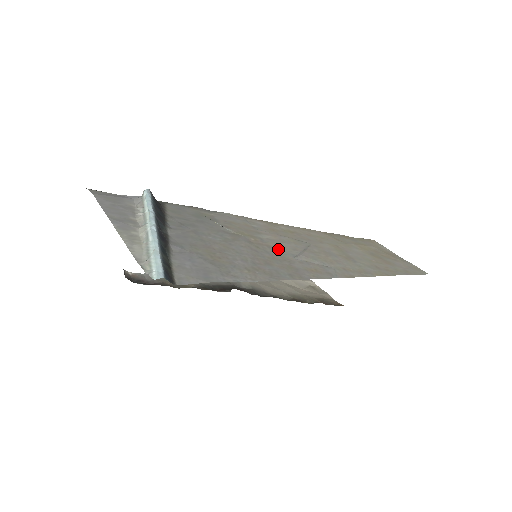
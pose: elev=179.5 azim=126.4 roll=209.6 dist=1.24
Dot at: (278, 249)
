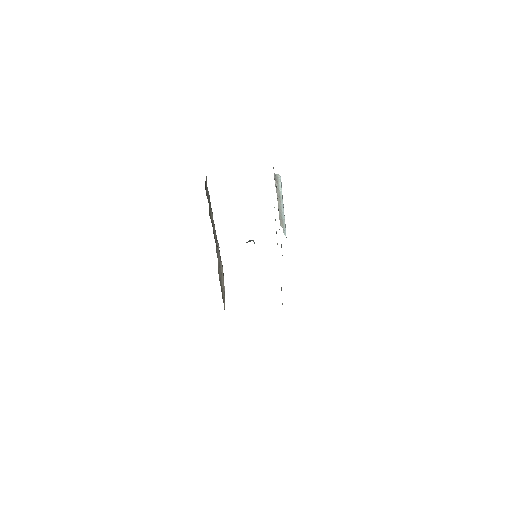
Dot at: occluded
